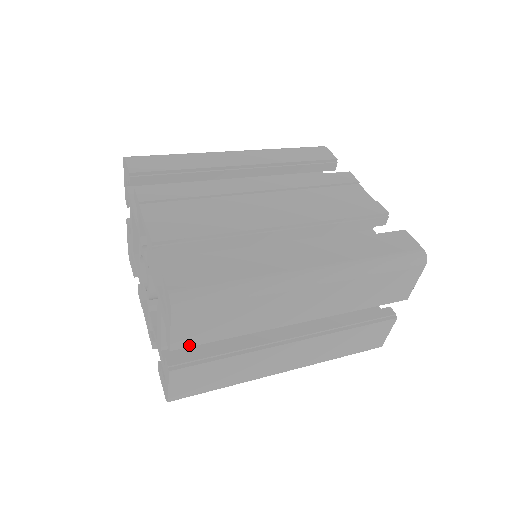
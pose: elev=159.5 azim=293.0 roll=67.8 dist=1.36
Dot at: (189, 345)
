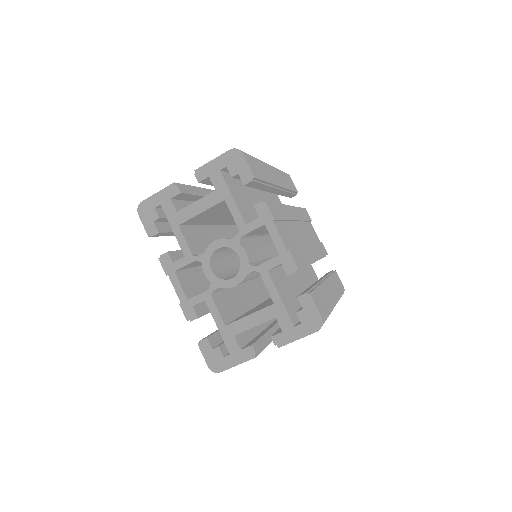
Dot at: occluded
